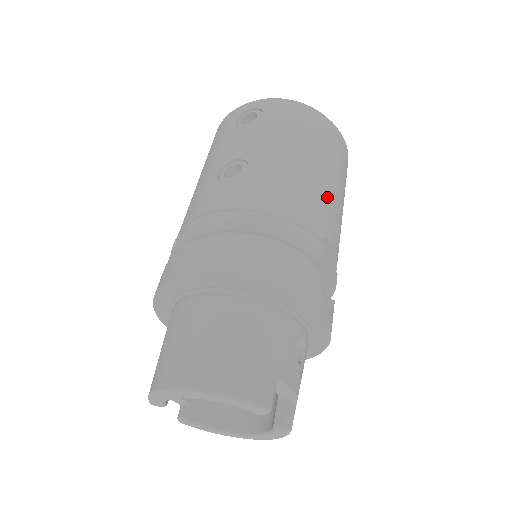
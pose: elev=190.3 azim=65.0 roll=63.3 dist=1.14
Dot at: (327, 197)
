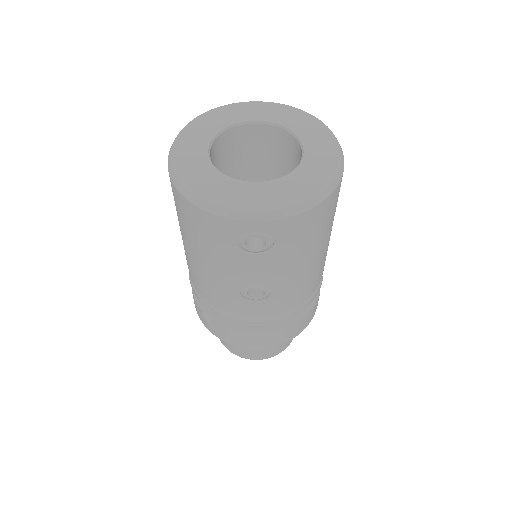
Dot at: (327, 249)
